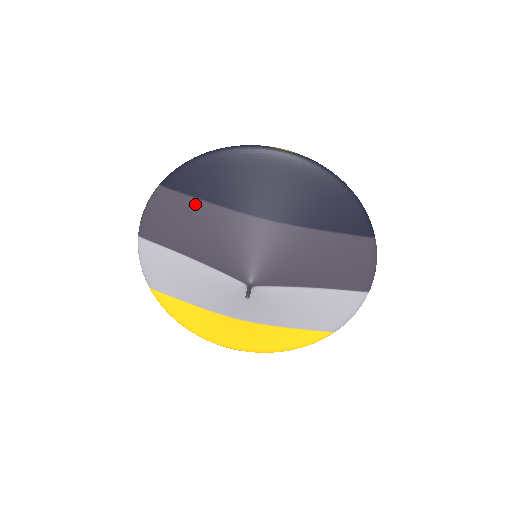
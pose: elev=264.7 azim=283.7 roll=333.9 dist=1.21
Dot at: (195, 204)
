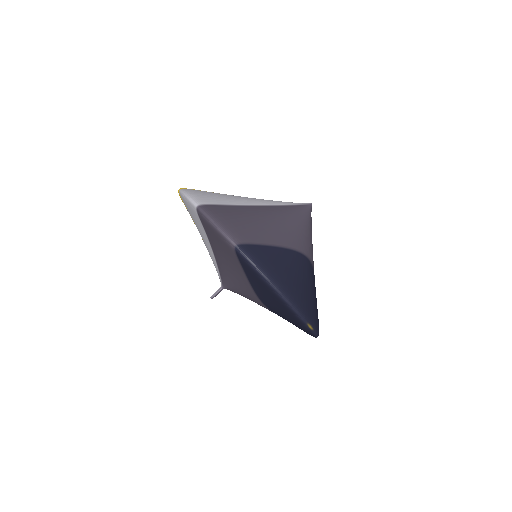
Dot at: (240, 269)
